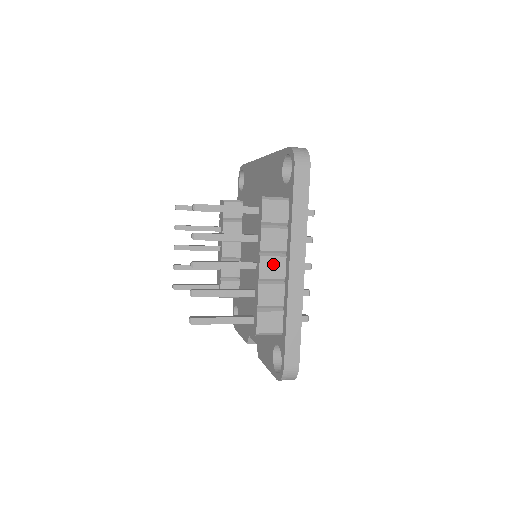
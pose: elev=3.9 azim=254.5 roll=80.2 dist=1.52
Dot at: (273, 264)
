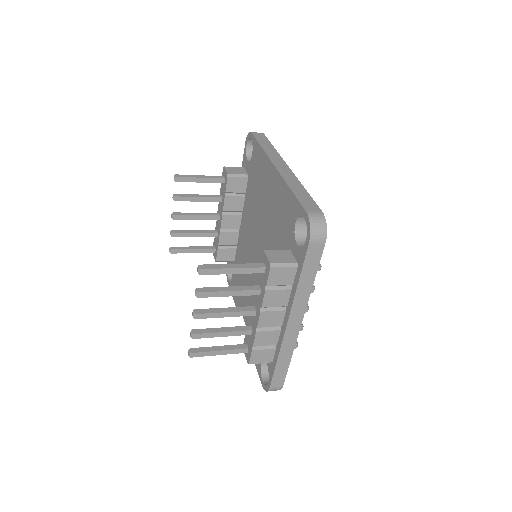
Dot at: (272, 316)
